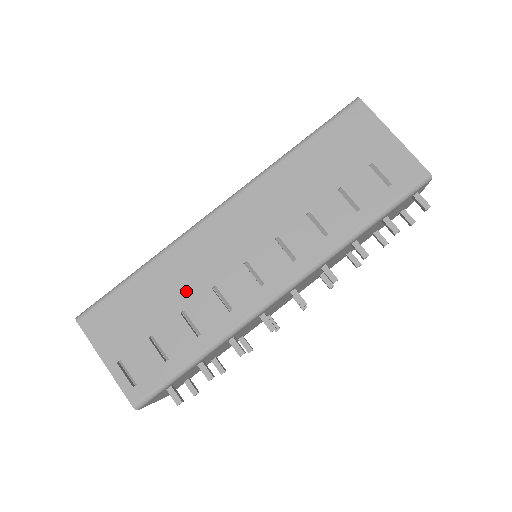
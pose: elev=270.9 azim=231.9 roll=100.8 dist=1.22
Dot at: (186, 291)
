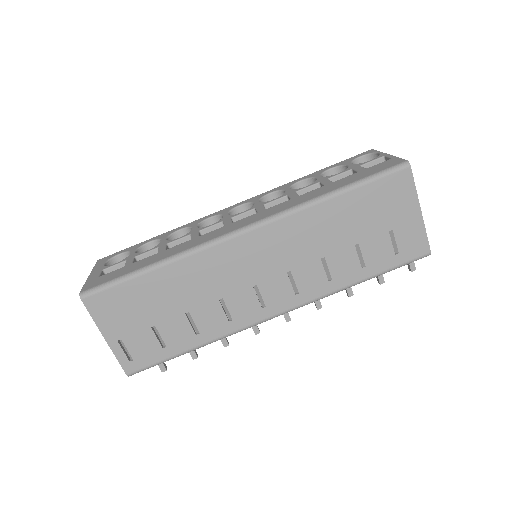
Dot at: (195, 297)
